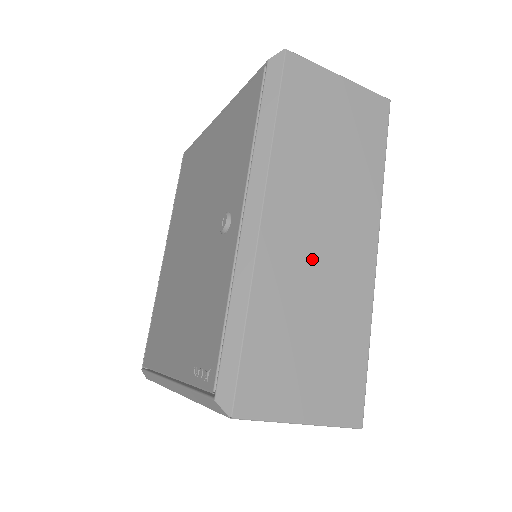
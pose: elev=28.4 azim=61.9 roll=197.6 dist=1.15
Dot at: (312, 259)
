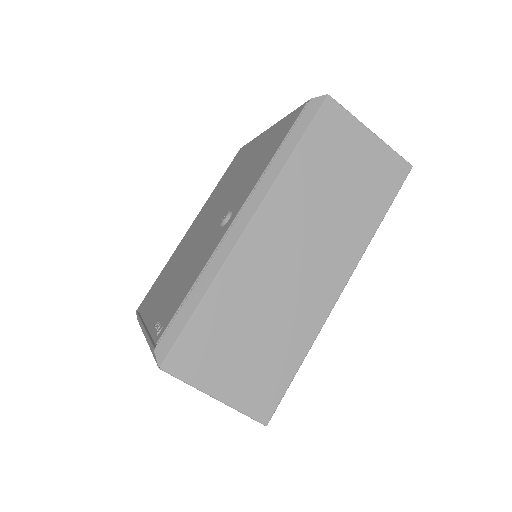
Dot at: (279, 274)
